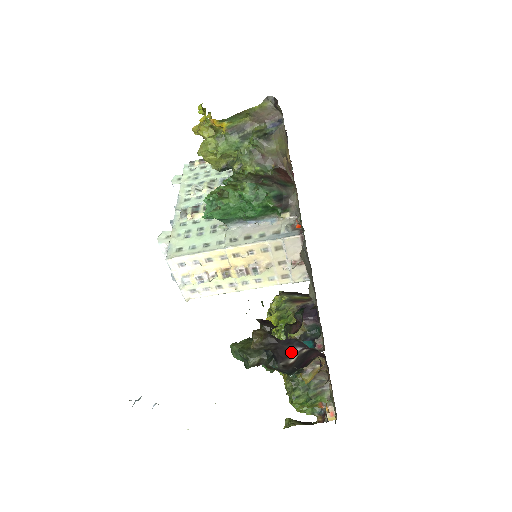
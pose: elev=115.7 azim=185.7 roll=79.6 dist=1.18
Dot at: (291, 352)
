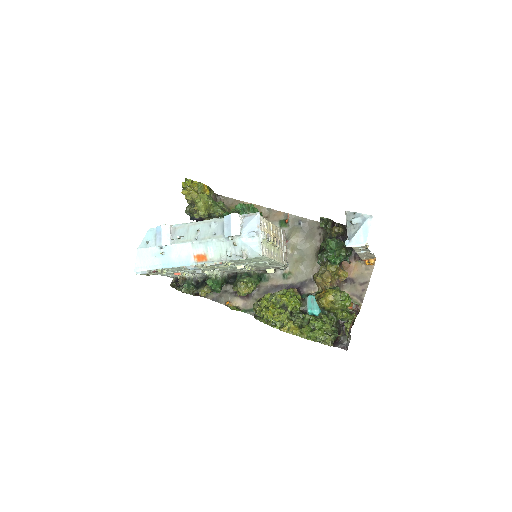
Dot at: occluded
